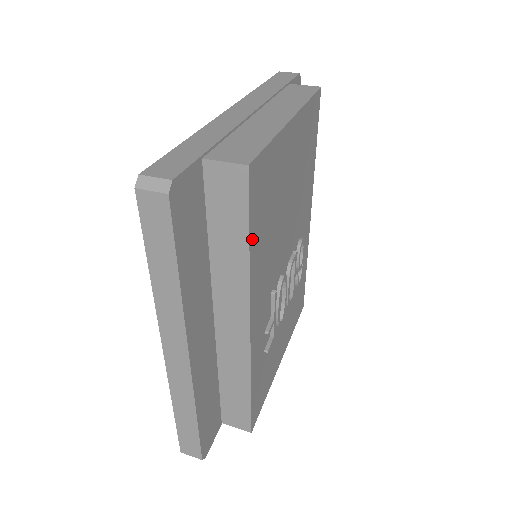
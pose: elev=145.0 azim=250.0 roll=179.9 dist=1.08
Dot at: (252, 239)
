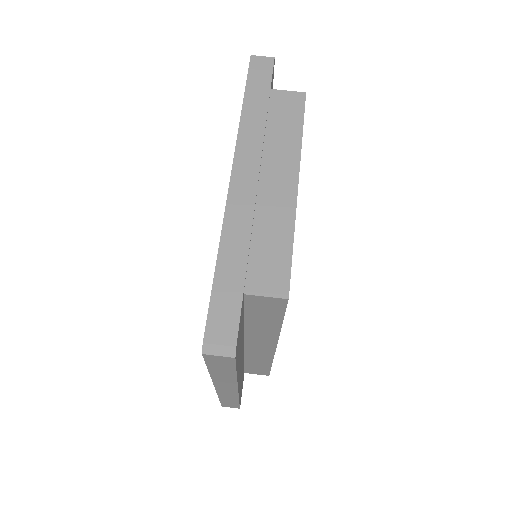
Dot at: occluded
